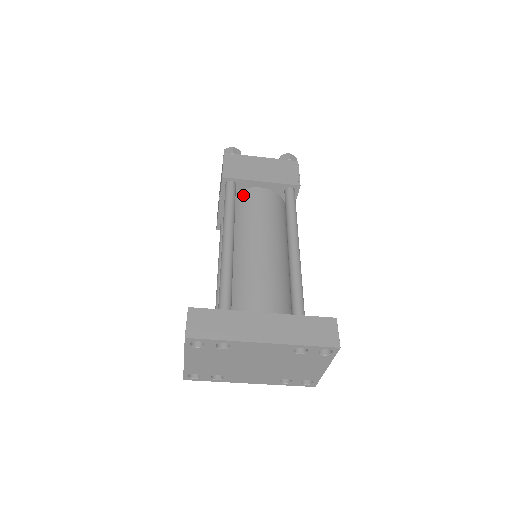
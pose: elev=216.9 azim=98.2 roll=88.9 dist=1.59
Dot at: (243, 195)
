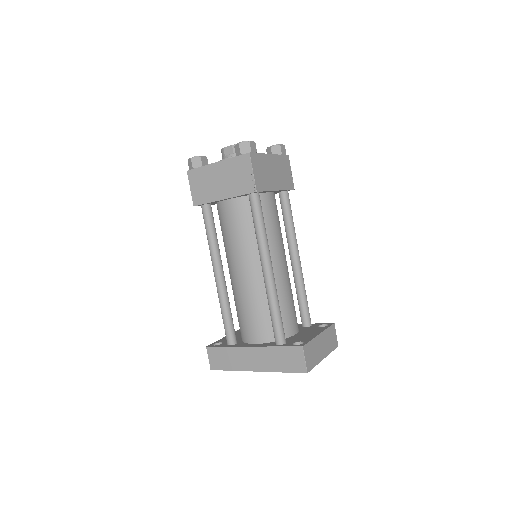
Dot at: (219, 210)
